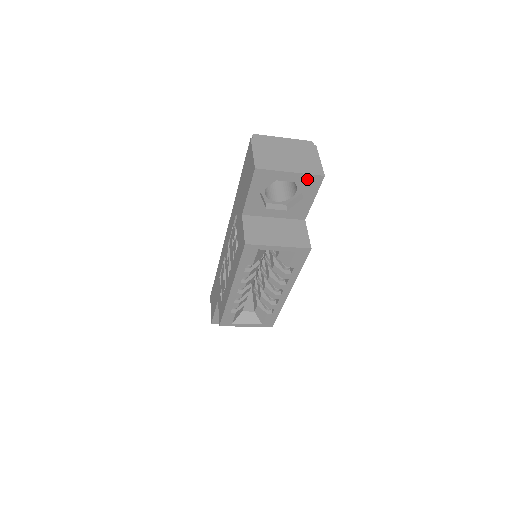
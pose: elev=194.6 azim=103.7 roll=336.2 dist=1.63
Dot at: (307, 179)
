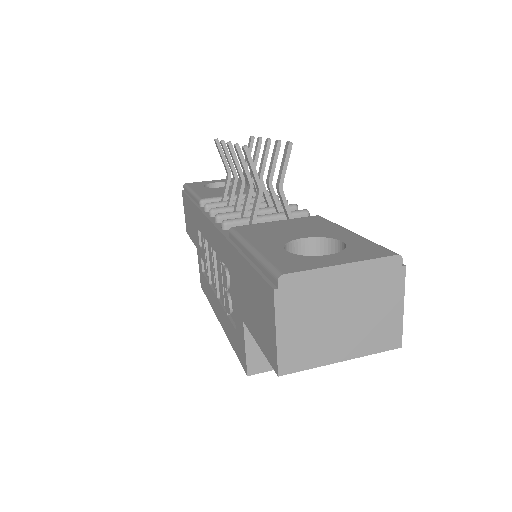
Dot at: occluded
